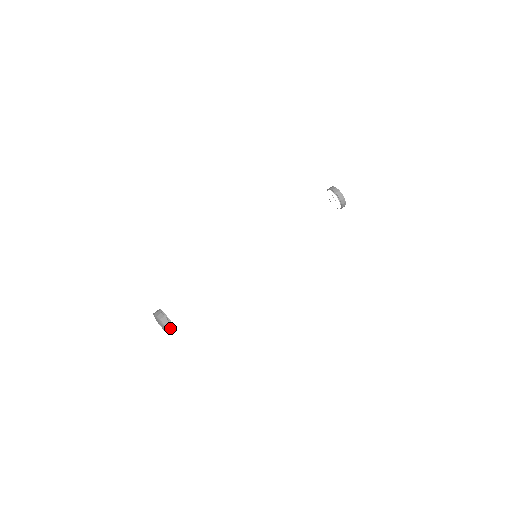
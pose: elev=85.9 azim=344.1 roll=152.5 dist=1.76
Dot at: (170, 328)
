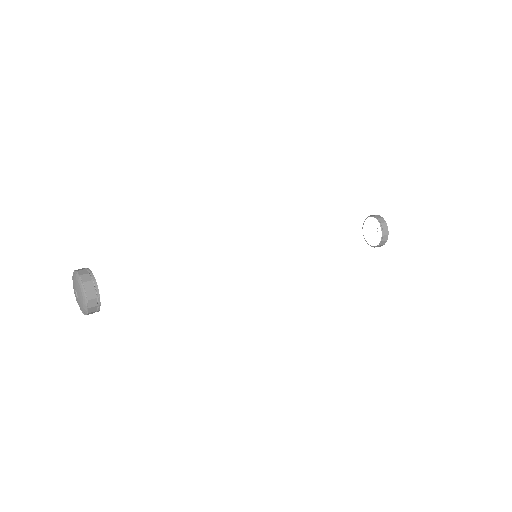
Dot at: (92, 303)
